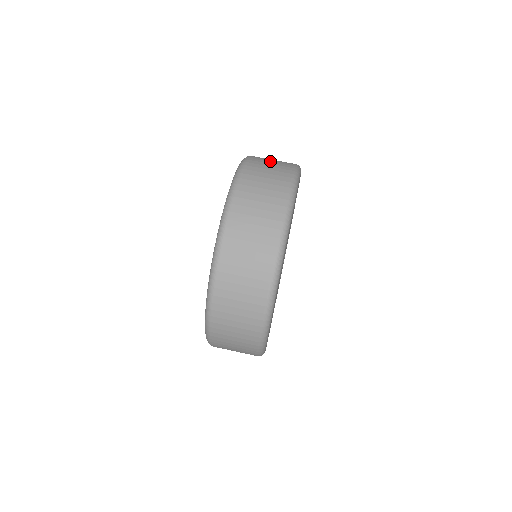
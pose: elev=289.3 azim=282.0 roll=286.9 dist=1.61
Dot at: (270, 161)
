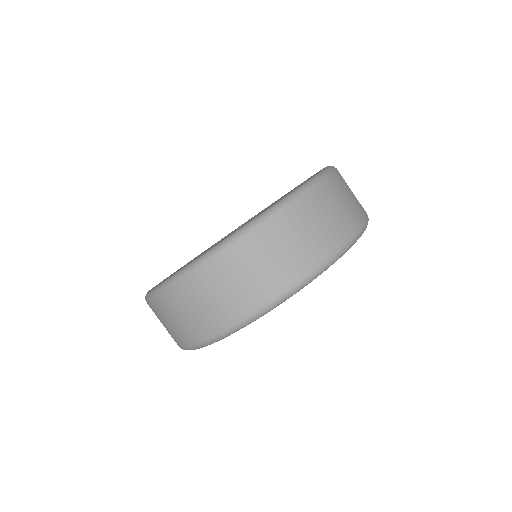
Dot at: occluded
